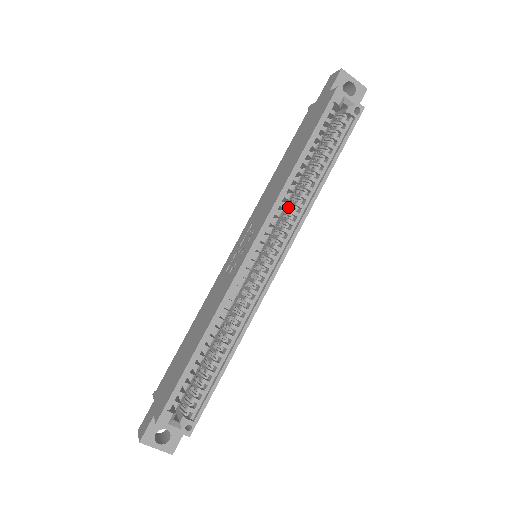
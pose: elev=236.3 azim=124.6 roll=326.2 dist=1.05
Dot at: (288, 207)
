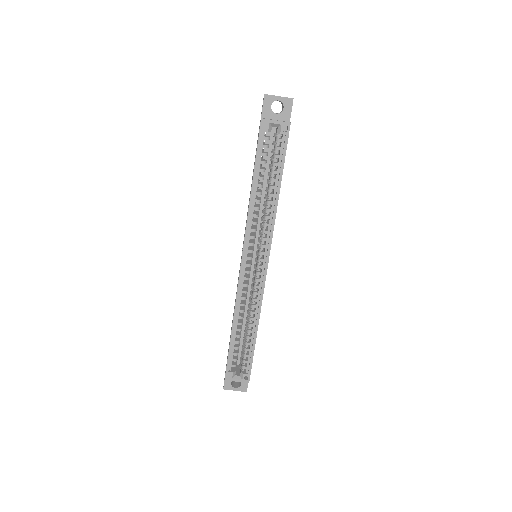
Dot at: (261, 220)
